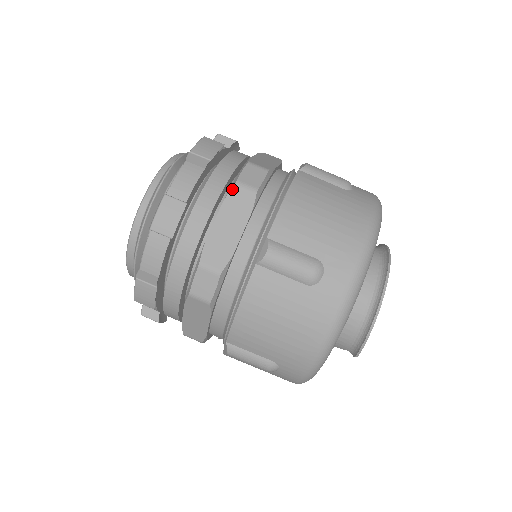
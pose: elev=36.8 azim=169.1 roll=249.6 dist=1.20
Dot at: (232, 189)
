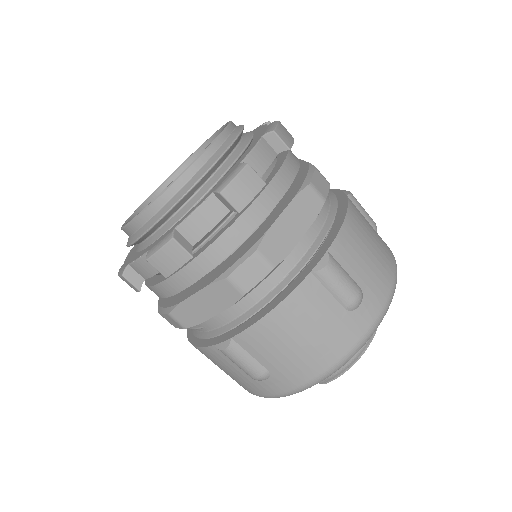
Dot at: (305, 188)
